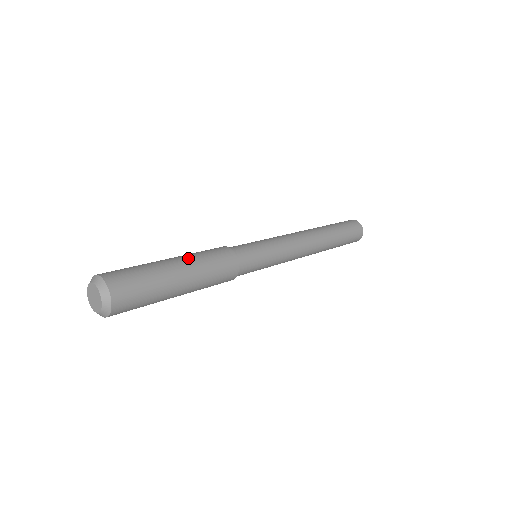
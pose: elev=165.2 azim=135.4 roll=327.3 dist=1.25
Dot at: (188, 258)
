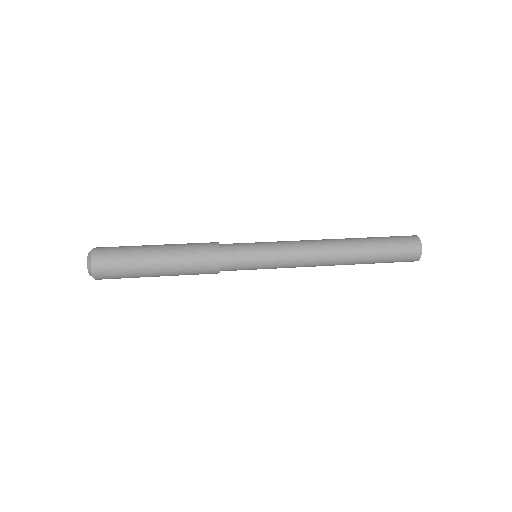
Dot at: (171, 244)
